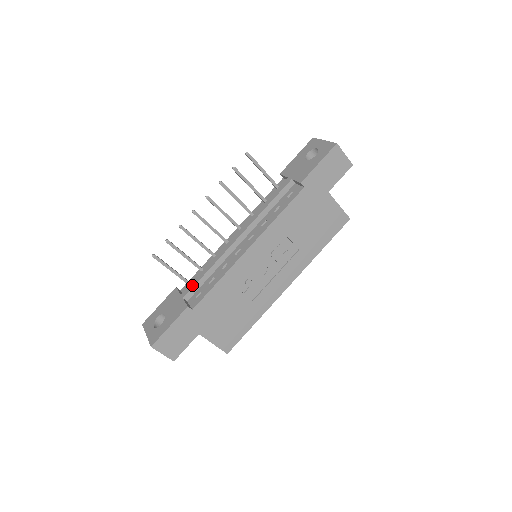
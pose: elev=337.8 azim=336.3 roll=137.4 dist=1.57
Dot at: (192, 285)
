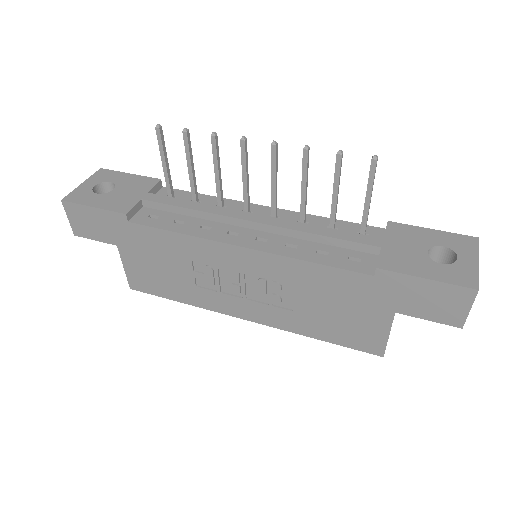
Dot at: (163, 200)
